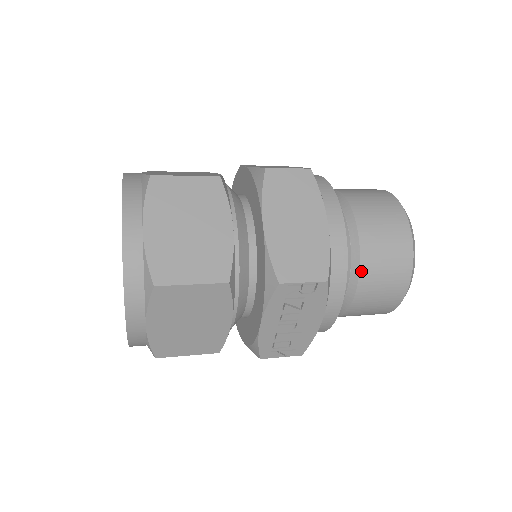
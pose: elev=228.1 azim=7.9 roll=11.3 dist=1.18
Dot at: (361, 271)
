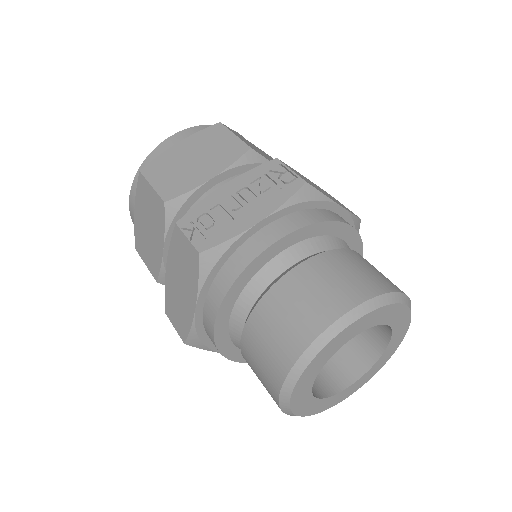
Dot at: (329, 252)
